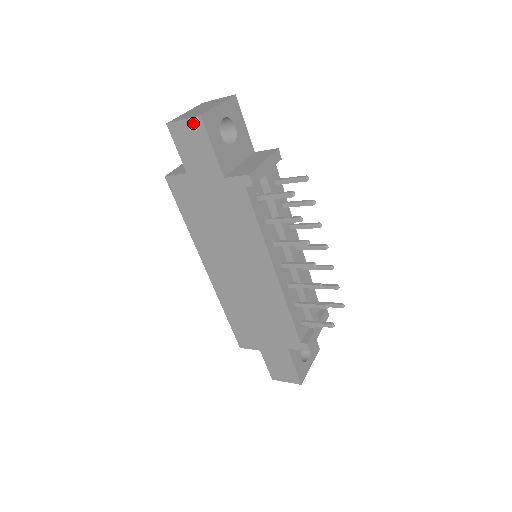
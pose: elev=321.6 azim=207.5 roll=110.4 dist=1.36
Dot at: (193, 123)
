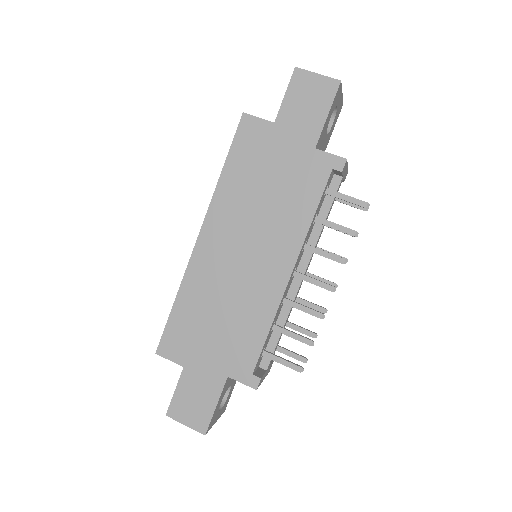
Dot at: (327, 82)
